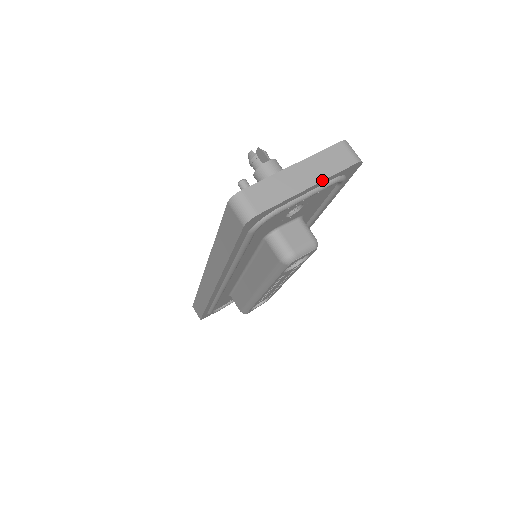
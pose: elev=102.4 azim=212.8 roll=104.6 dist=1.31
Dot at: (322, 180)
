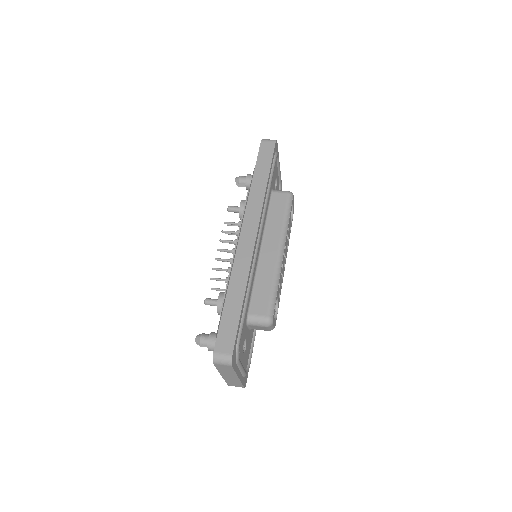
Dot at: occluded
